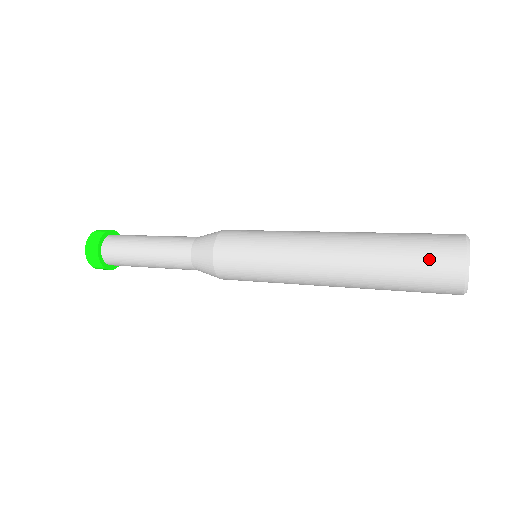
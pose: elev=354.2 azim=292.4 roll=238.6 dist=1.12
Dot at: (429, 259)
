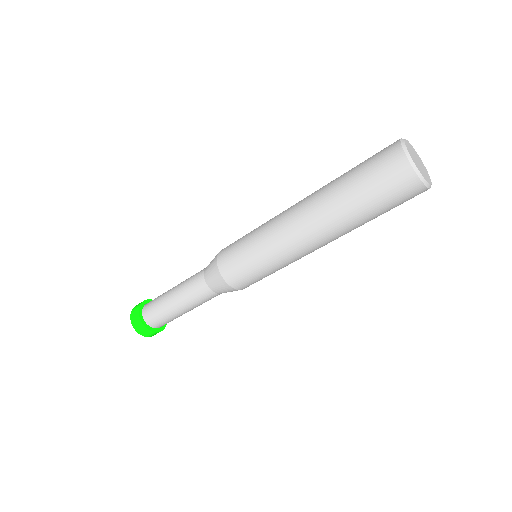
Dot at: (378, 174)
